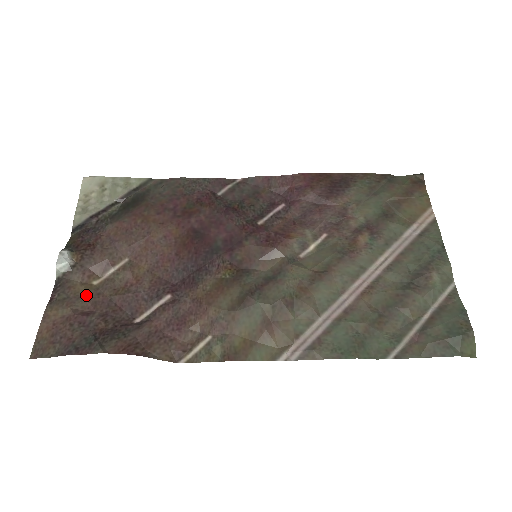
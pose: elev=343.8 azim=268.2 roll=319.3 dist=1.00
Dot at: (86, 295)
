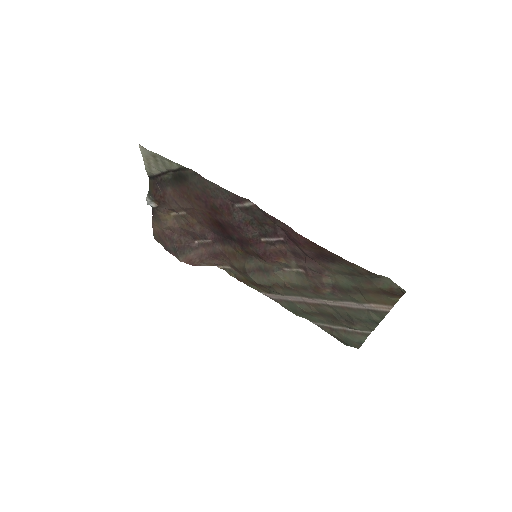
Dot at: (168, 223)
